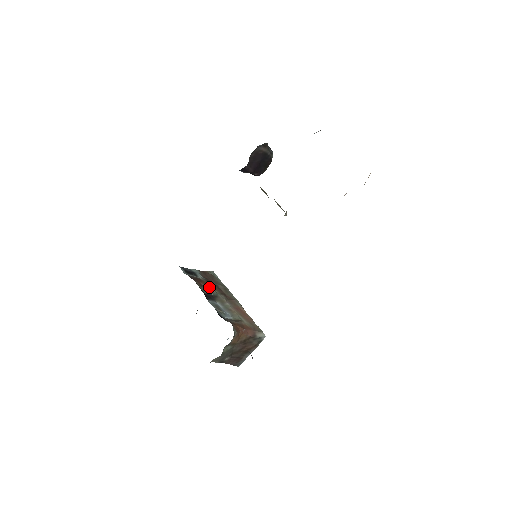
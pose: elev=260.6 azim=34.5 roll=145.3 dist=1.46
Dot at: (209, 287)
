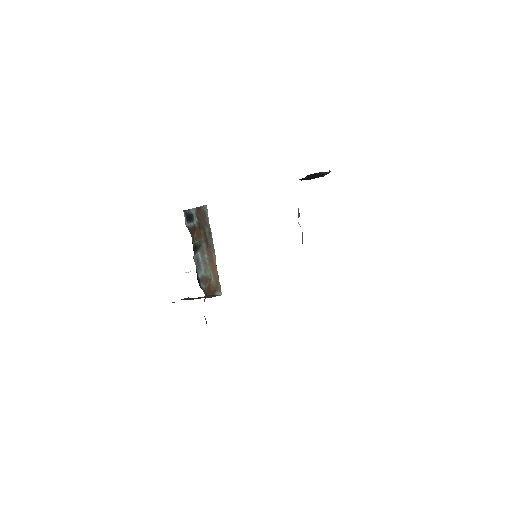
Dot at: (199, 236)
